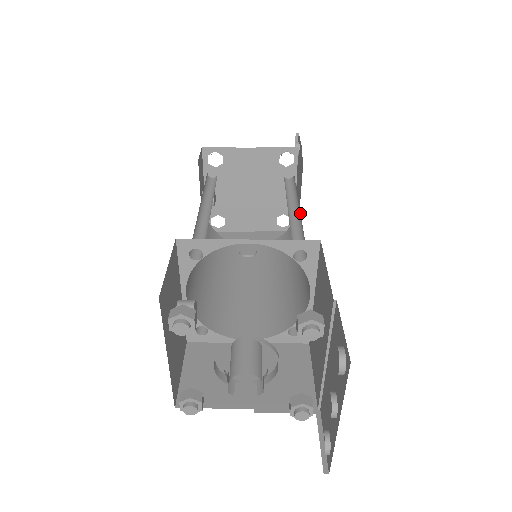
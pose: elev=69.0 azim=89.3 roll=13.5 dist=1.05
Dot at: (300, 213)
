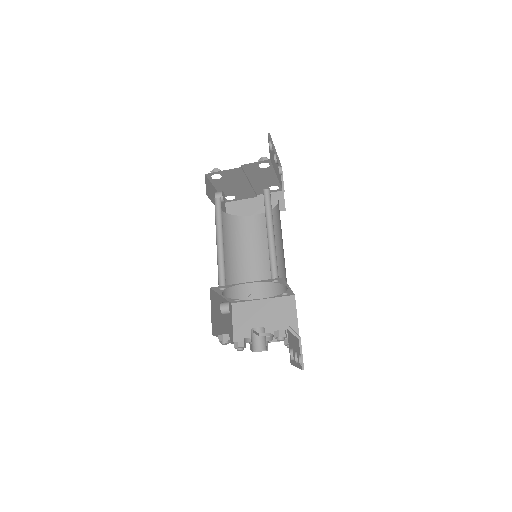
Dot at: (274, 238)
